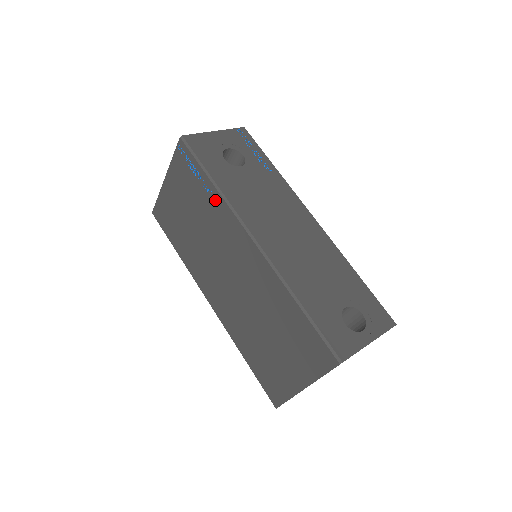
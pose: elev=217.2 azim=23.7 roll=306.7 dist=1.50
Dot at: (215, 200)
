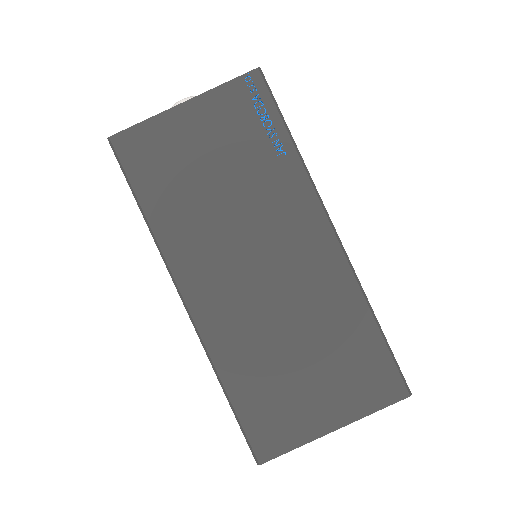
Dot at: (287, 166)
